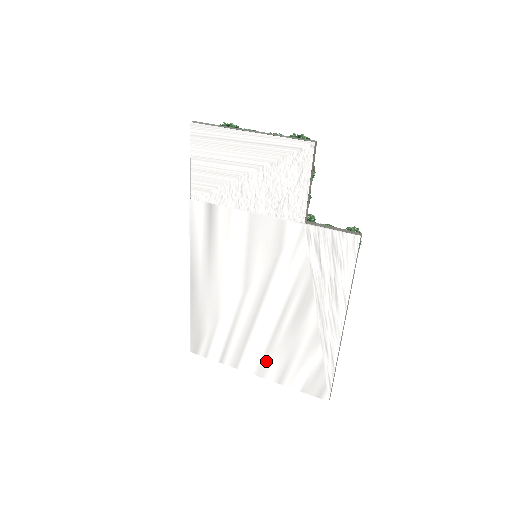
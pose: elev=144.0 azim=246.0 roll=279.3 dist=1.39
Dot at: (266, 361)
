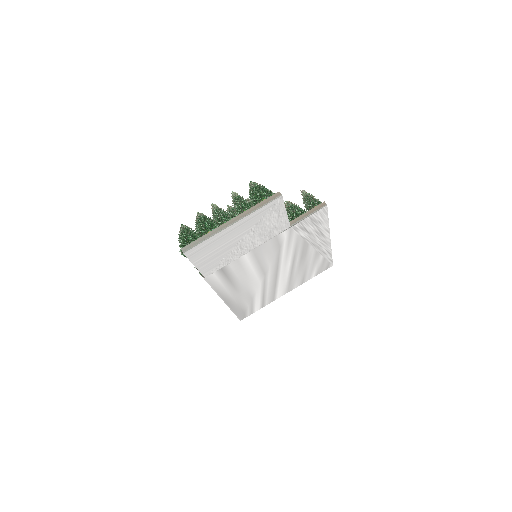
Dot at: (291, 284)
